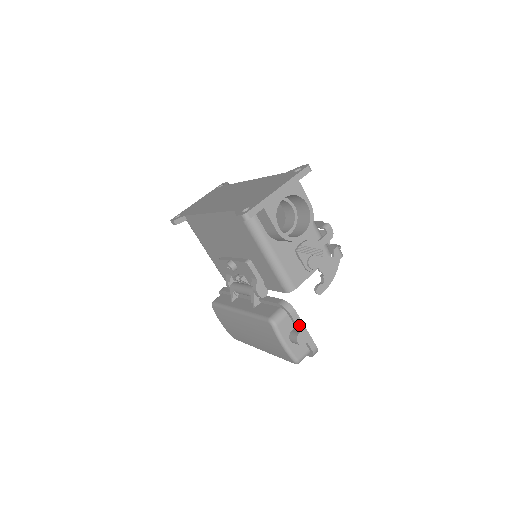
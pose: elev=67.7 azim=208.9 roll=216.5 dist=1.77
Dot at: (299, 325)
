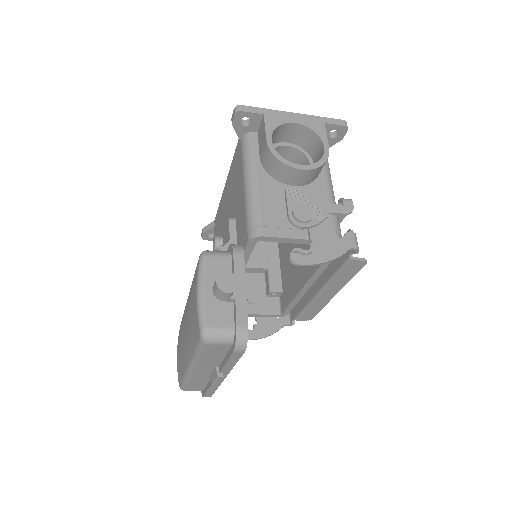
Dot at: (238, 275)
